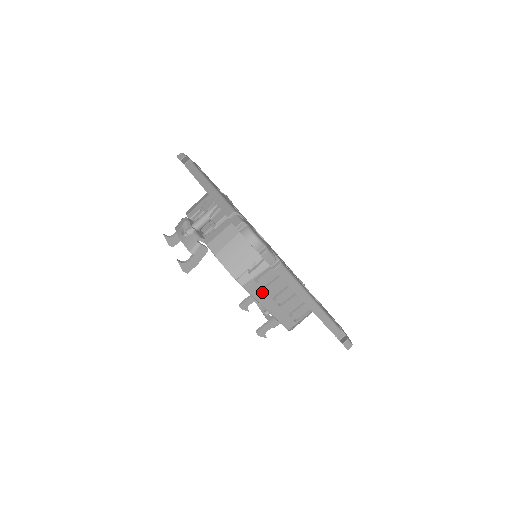
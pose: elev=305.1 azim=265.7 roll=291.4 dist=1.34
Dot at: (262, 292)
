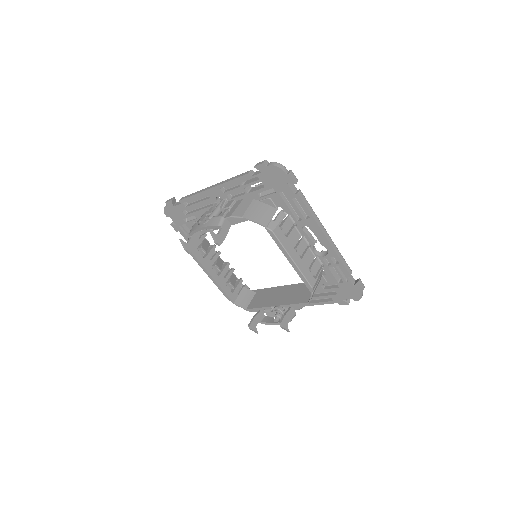
Dot at: (286, 241)
